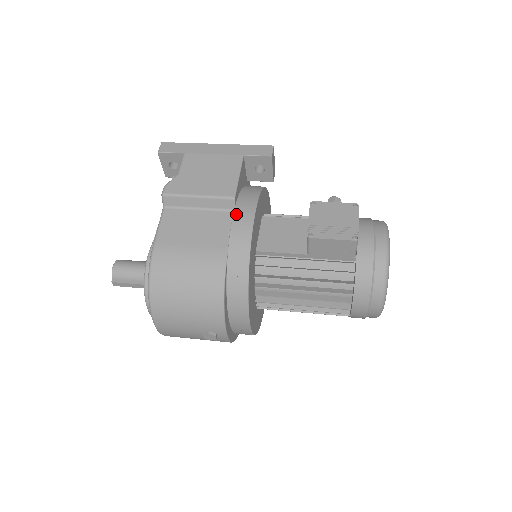
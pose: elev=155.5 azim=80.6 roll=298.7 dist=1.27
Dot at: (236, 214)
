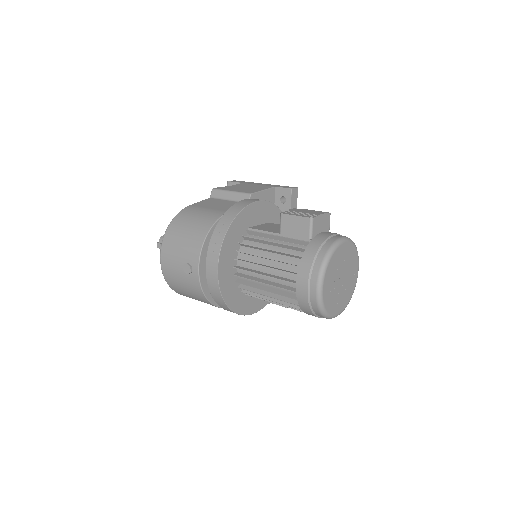
Dot at: (246, 199)
